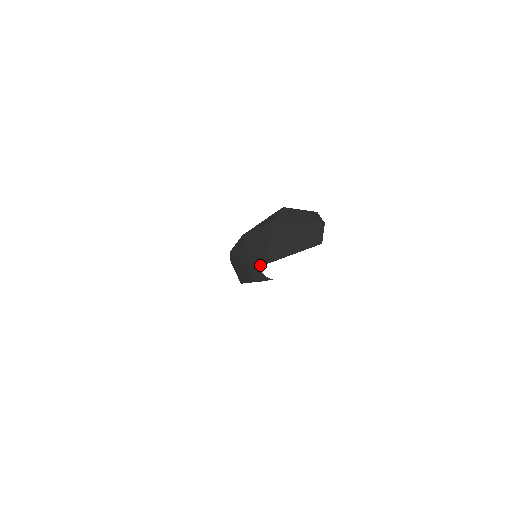
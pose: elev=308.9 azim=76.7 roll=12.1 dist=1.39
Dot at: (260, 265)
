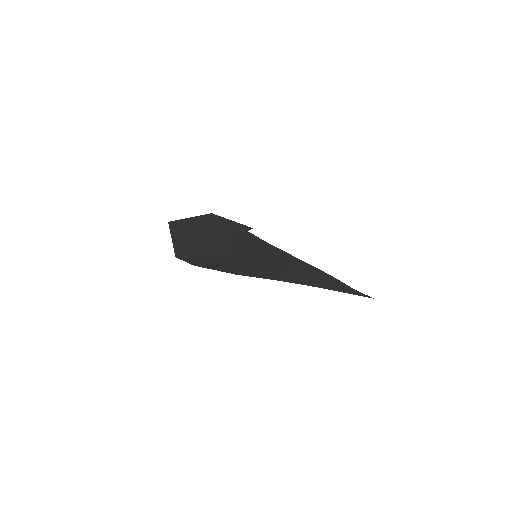
Dot at: occluded
